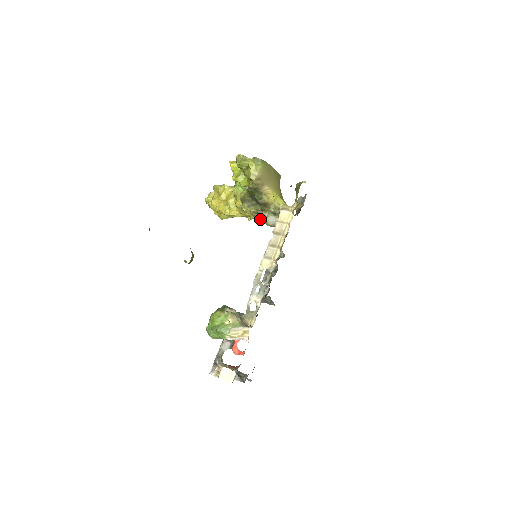
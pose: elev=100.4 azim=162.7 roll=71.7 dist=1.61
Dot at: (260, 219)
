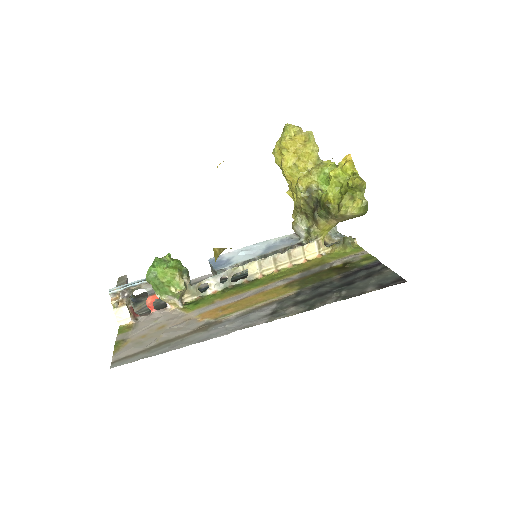
Dot at: (295, 210)
